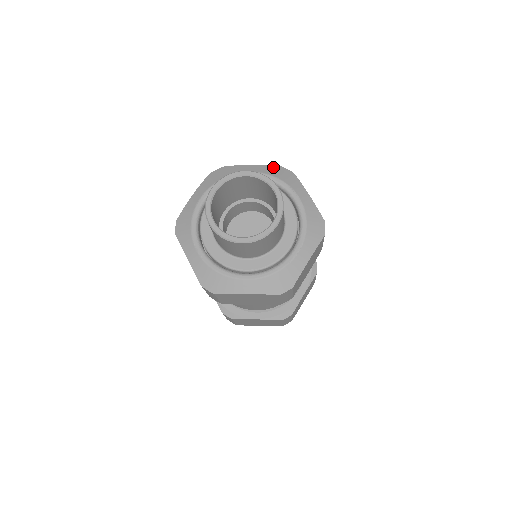
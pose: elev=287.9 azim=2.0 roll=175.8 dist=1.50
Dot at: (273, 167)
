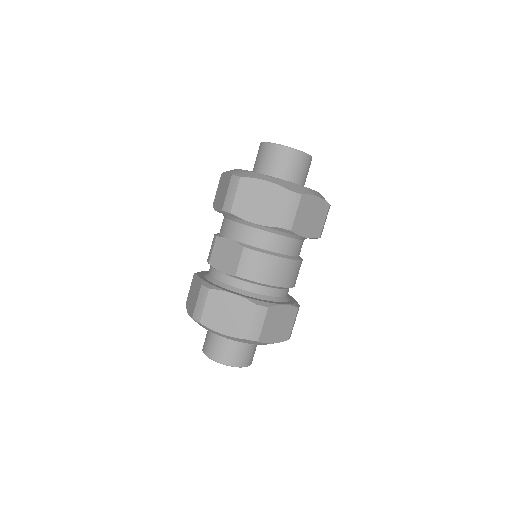
Dot at: occluded
